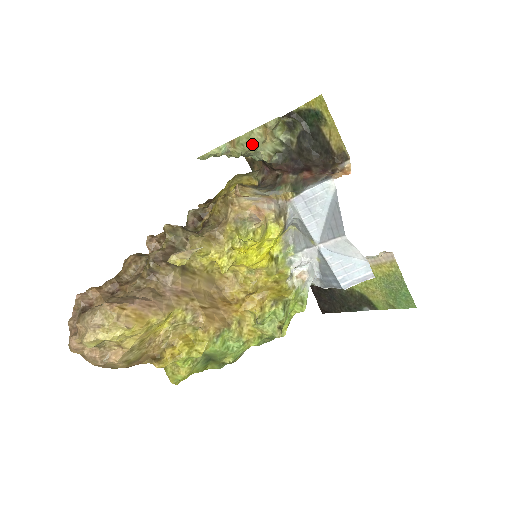
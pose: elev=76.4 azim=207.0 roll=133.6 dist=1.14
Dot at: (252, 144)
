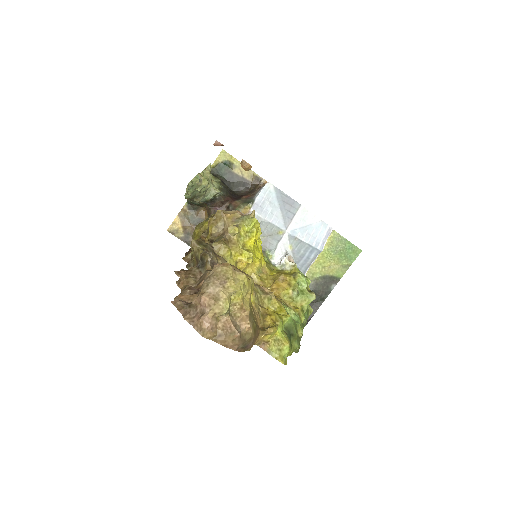
Dot at: occluded
